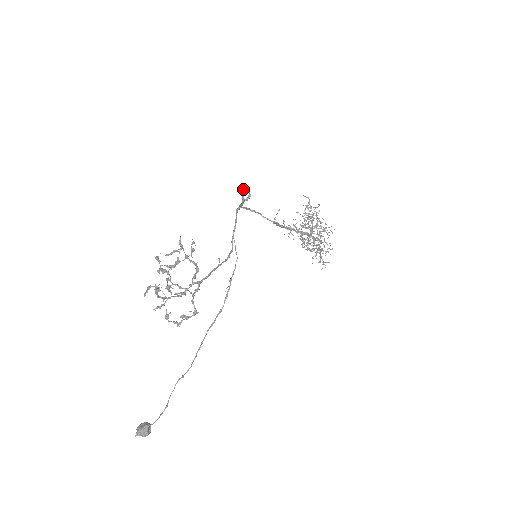
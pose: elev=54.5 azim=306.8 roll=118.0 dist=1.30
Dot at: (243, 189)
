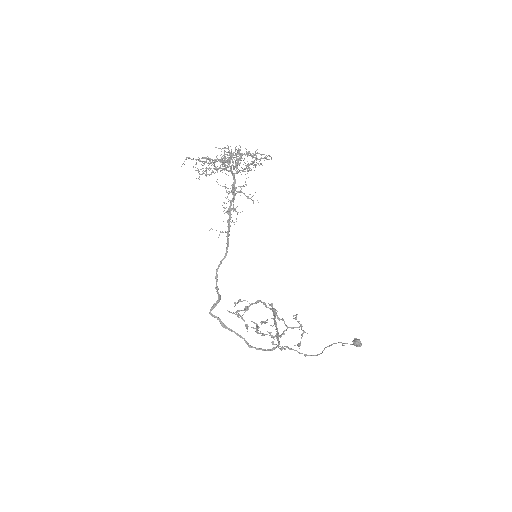
Dot at: occluded
